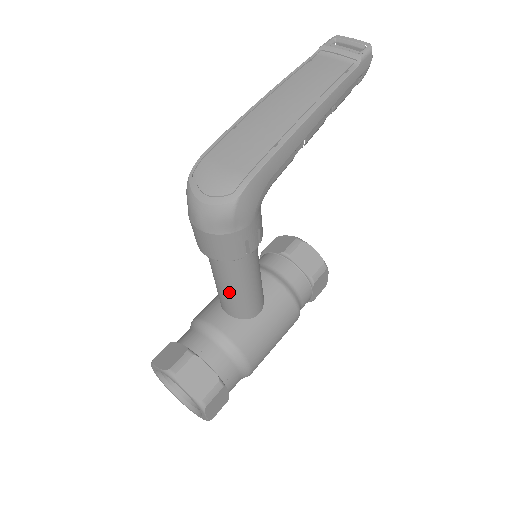
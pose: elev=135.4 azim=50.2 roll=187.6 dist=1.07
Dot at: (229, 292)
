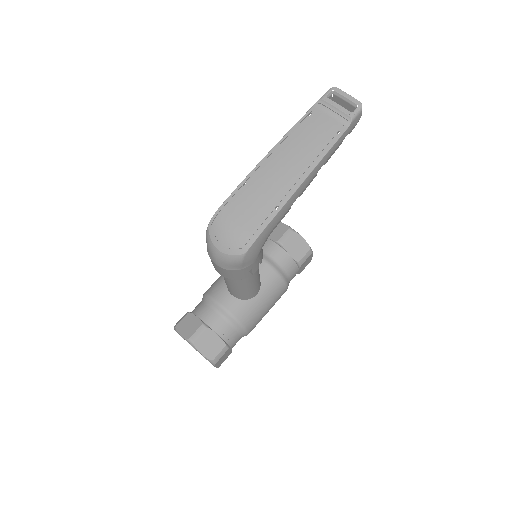
Dot at: (235, 288)
